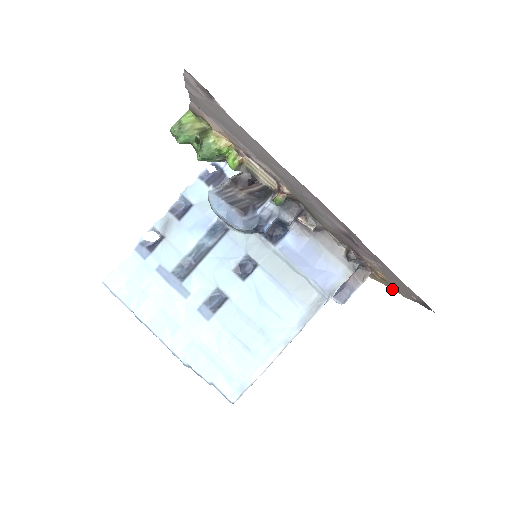
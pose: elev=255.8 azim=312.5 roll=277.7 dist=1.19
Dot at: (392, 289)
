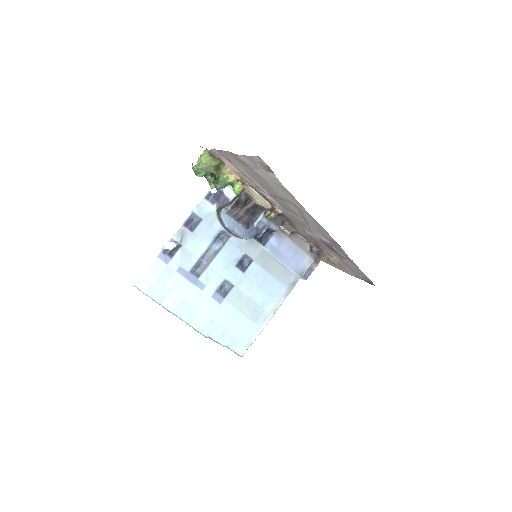
Dot at: occluded
